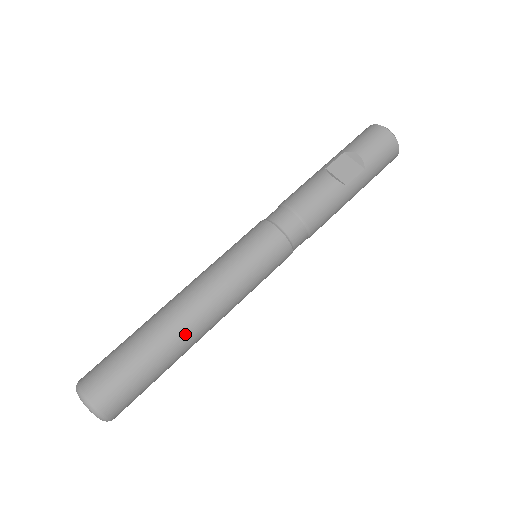
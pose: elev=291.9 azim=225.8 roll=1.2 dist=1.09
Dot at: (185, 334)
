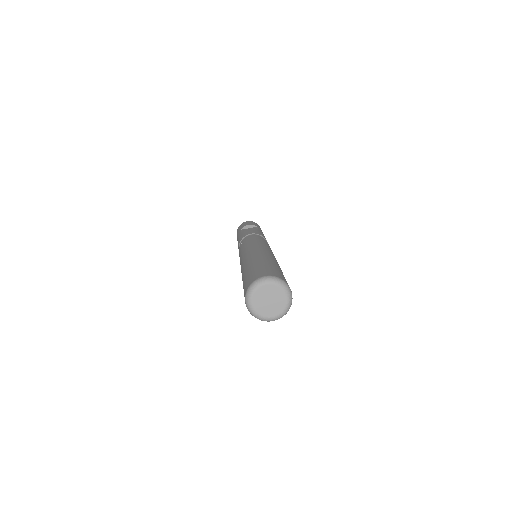
Dot at: (272, 258)
